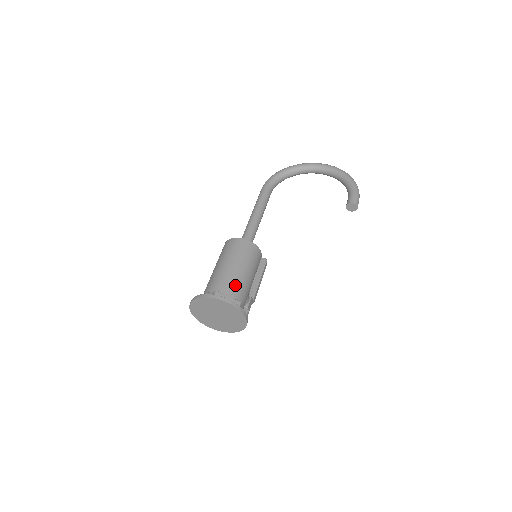
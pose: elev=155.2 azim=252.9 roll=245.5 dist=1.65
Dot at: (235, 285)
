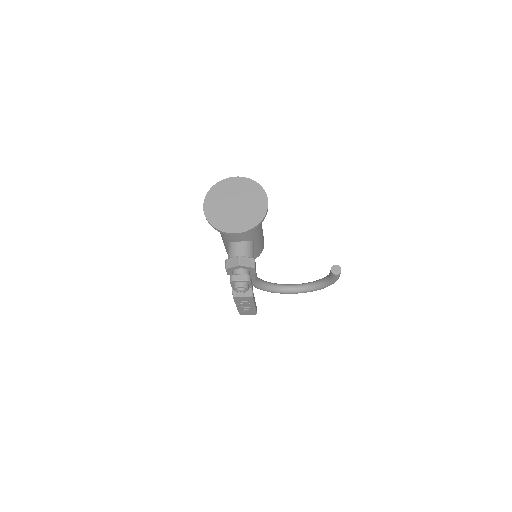
Dot at: occluded
